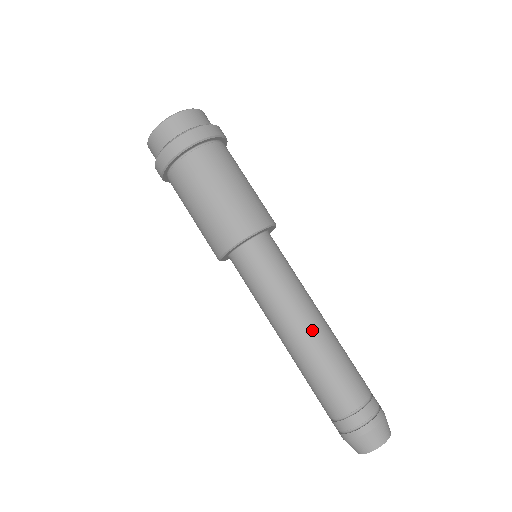
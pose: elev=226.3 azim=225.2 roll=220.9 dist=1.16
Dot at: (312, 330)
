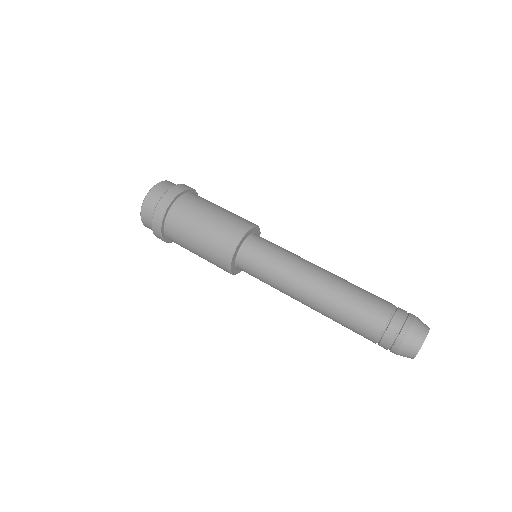
Dot at: (319, 286)
